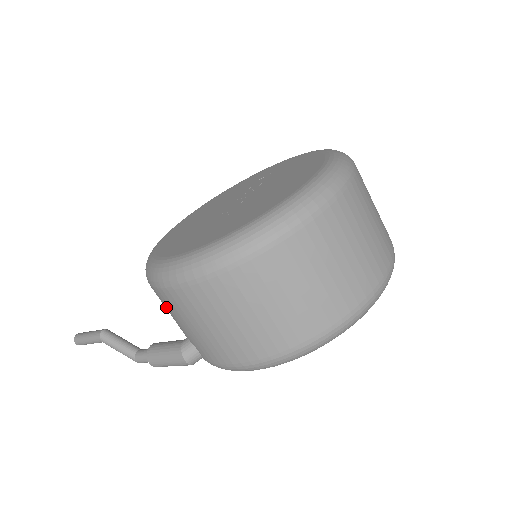
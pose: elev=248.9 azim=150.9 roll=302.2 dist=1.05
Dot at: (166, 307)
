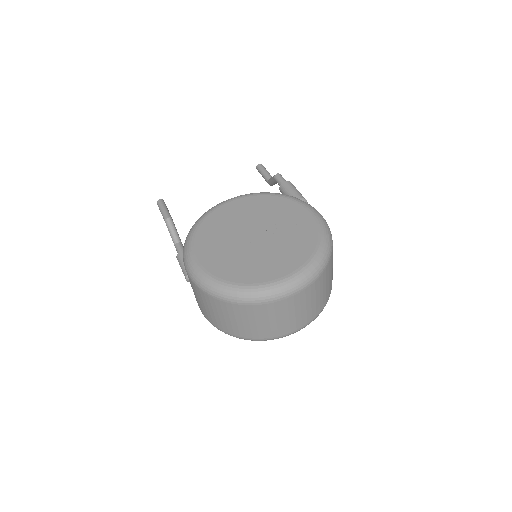
Dot at: occluded
